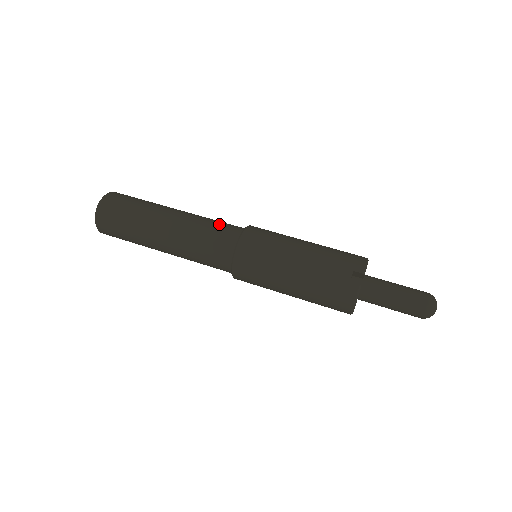
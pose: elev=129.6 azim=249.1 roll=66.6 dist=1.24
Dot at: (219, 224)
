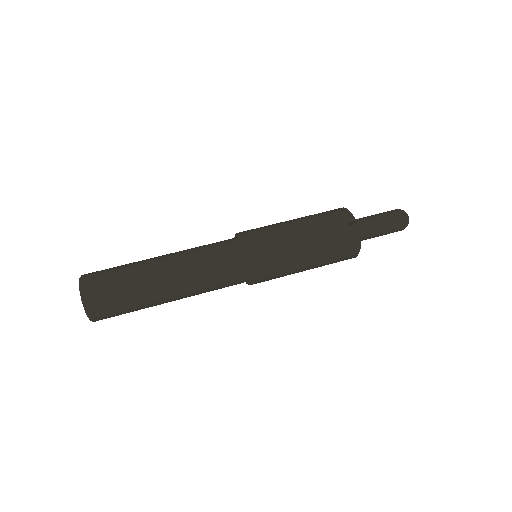
Dot at: (213, 247)
